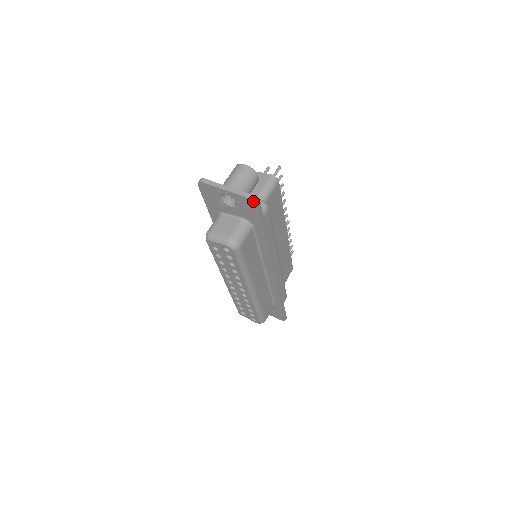
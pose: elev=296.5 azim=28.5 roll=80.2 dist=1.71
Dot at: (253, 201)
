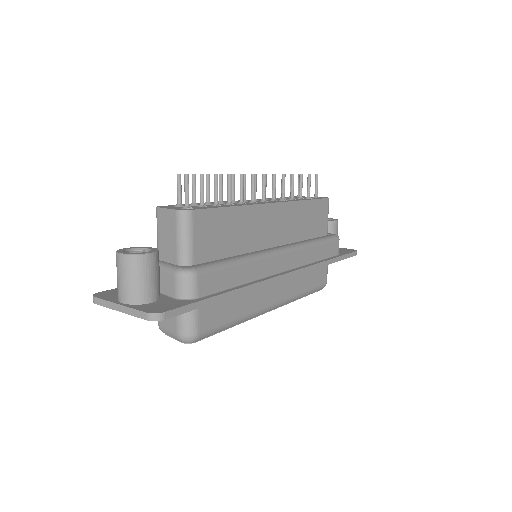
Dot at: (153, 320)
